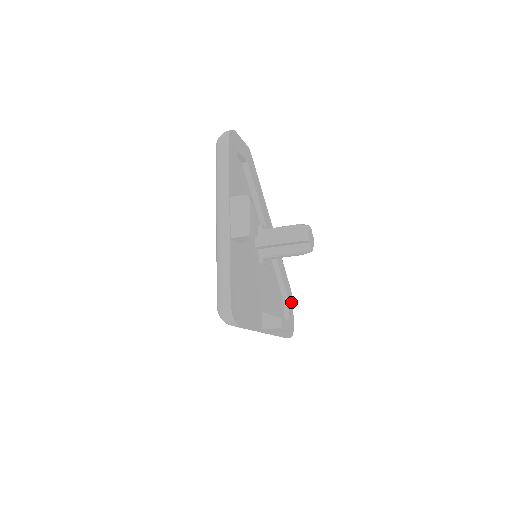
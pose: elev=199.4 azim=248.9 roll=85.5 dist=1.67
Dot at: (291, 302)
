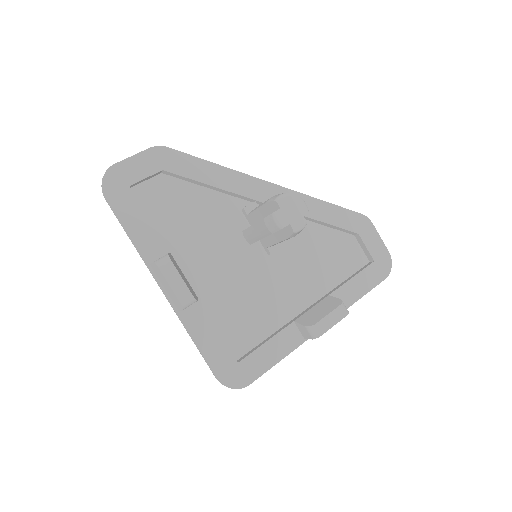
Dot at: (369, 230)
